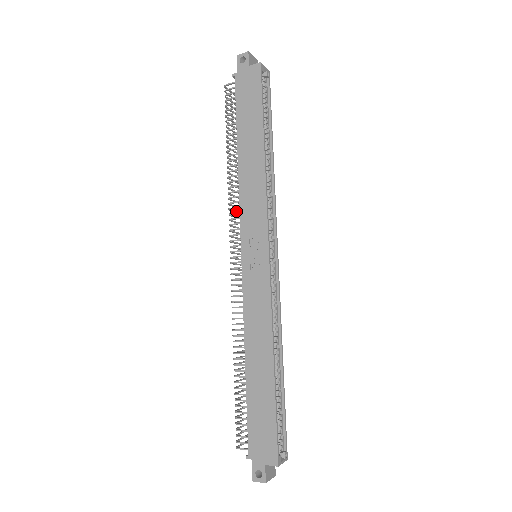
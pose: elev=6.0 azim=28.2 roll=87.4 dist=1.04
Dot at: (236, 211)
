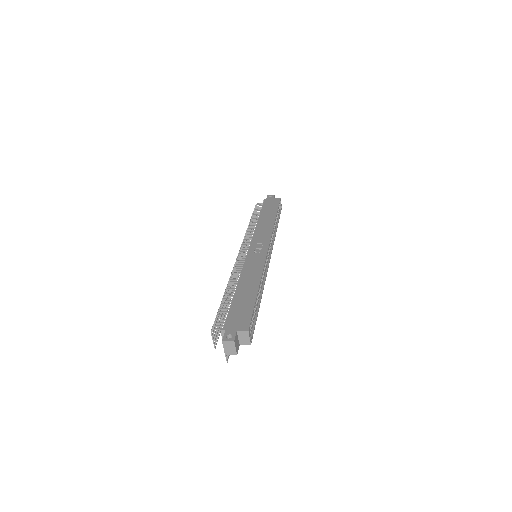
Dot at: (246, 245)
